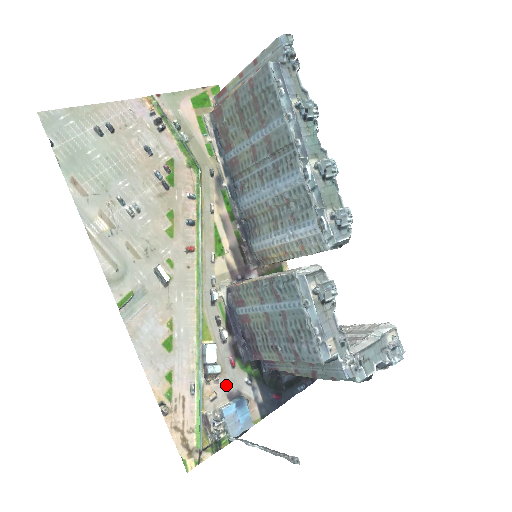
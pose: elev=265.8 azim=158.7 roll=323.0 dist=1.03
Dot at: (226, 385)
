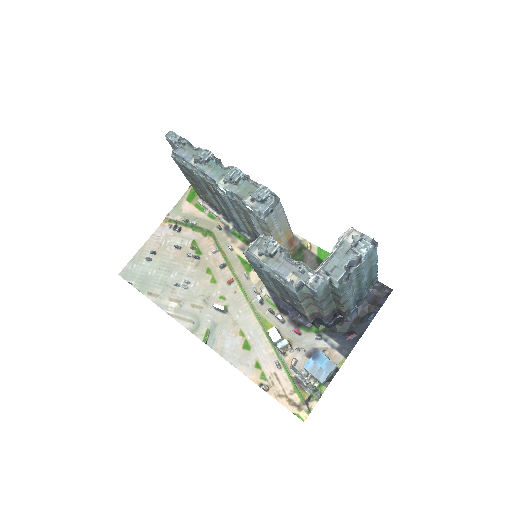
Dot at: (301, 349)
